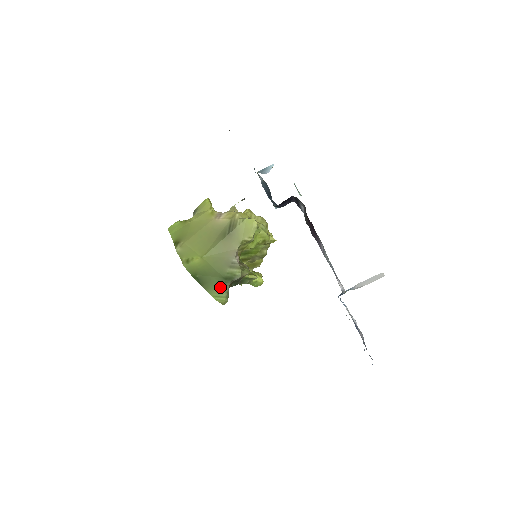
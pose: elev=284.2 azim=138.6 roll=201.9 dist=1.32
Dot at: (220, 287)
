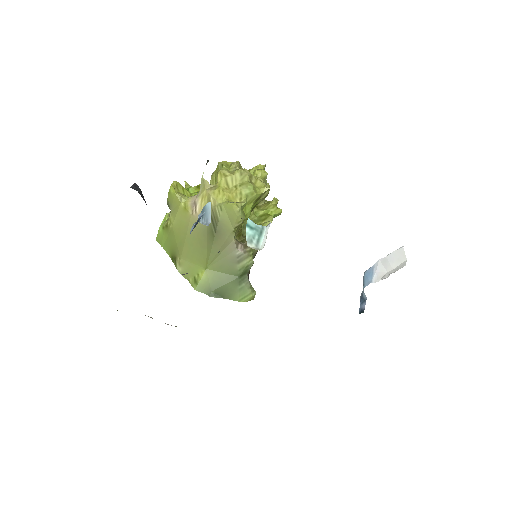
Dot at: (240, 288)
